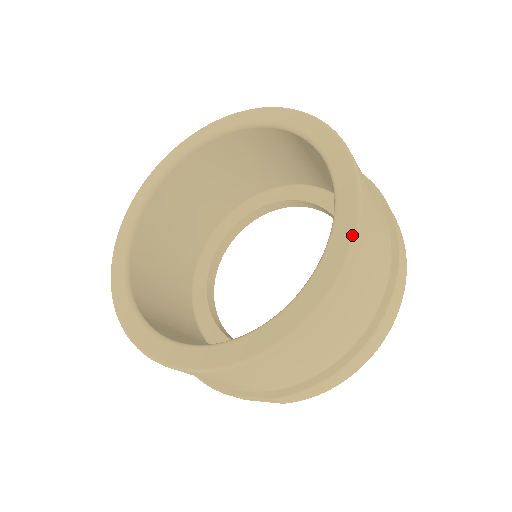
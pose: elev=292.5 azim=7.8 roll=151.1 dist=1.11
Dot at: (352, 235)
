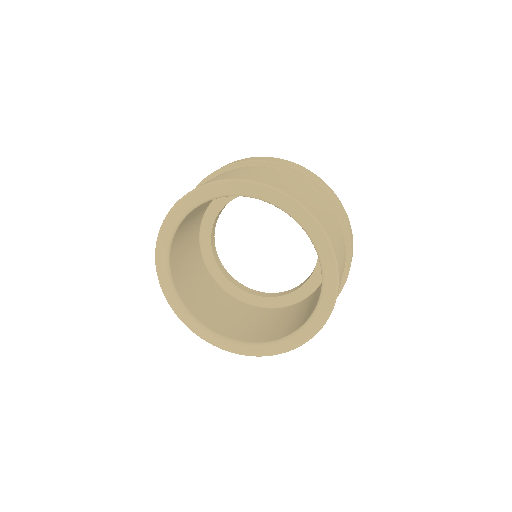
Dot at: (329, 246)
